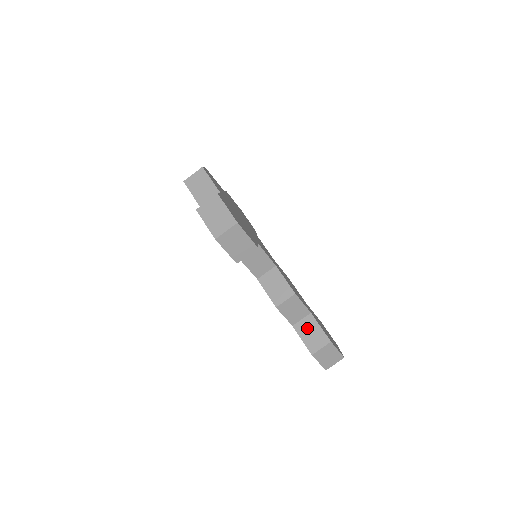
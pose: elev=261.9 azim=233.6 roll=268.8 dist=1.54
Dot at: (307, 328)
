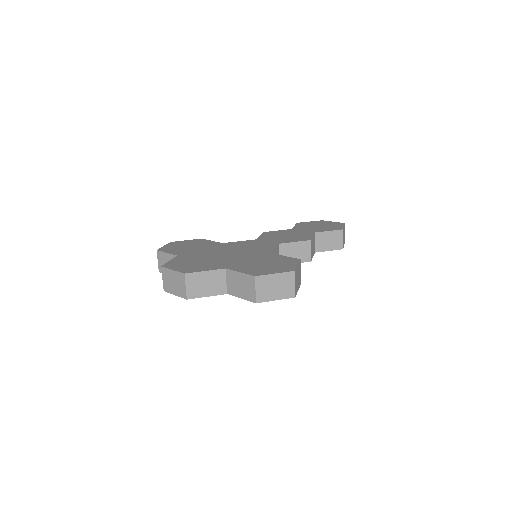
Dot at: (324, 242)
